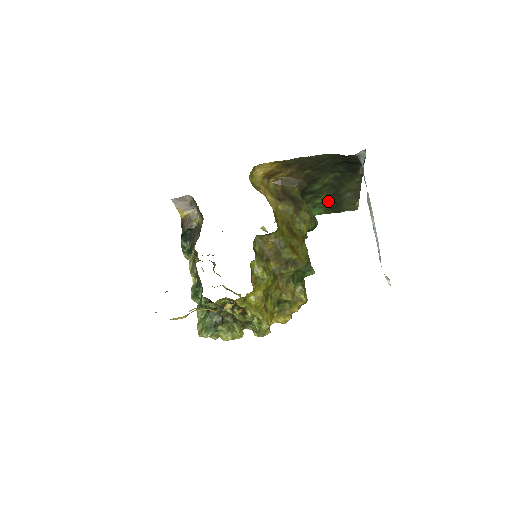
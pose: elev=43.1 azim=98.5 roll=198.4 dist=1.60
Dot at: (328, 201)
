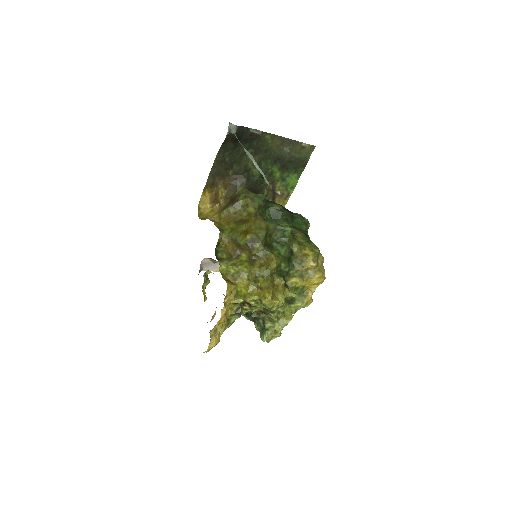
Dot at: (283, 167)
